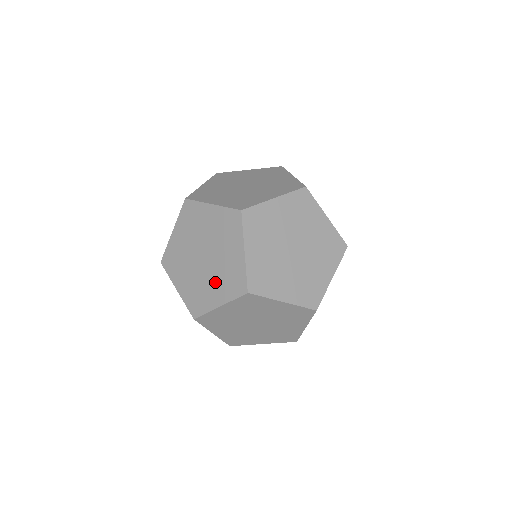
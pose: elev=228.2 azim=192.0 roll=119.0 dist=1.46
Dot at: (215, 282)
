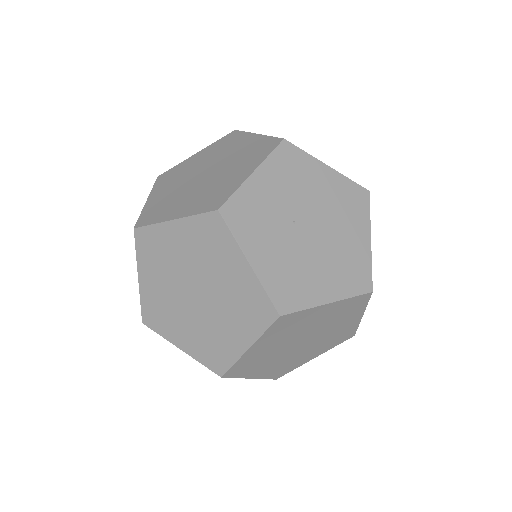
Dot at: occluded
